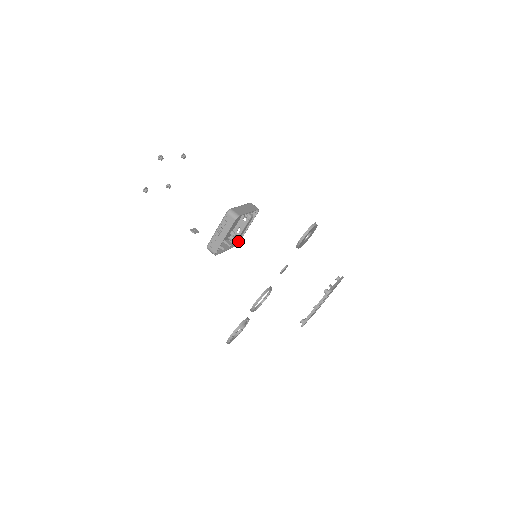
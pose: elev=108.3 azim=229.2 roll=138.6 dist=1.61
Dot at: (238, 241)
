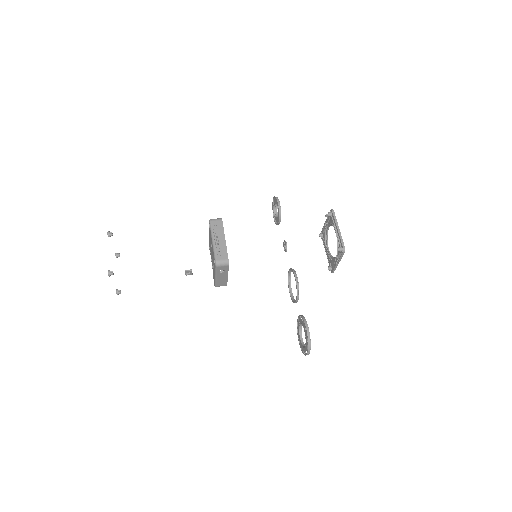
Dot at: occluded
